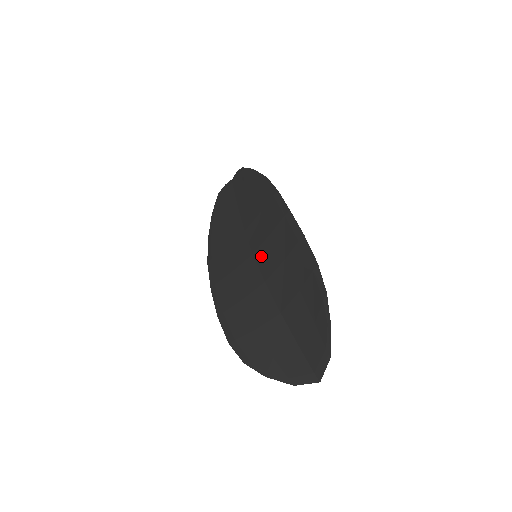
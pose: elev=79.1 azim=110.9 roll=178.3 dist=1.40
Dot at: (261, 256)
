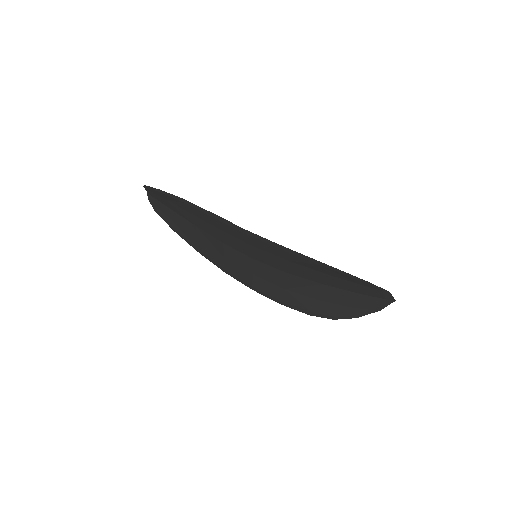
Dot at: (263, 260)
